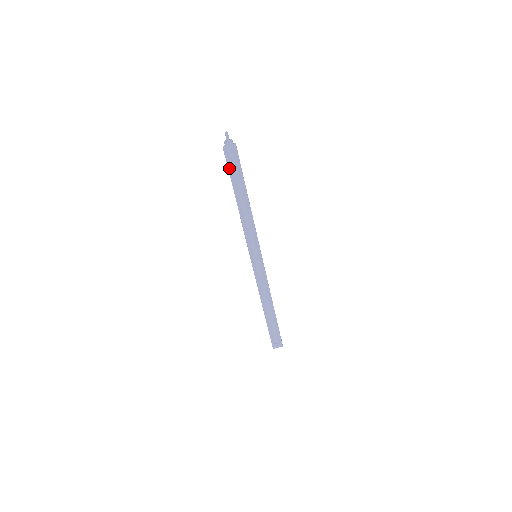
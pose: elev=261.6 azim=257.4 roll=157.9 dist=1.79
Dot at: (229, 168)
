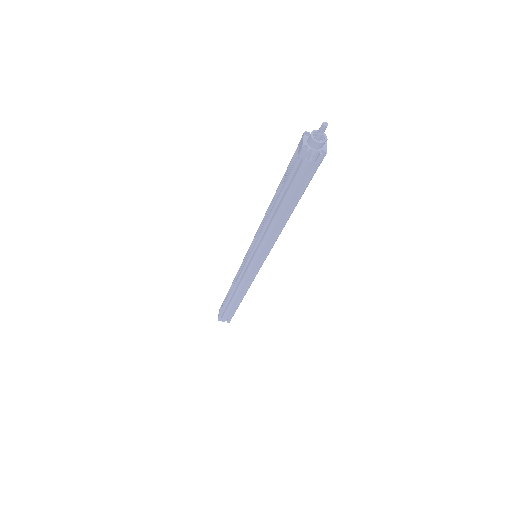
Dot at: (293, 173)
